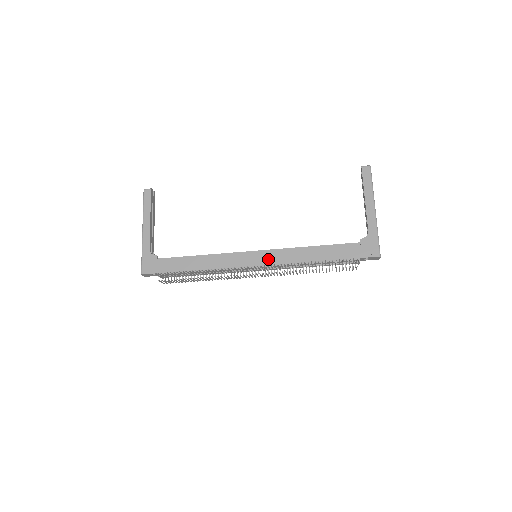
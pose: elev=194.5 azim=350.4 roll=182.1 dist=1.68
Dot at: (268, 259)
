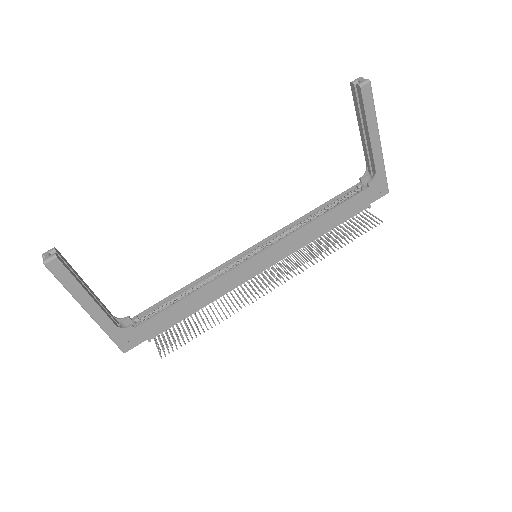
Dot at: (275, 255)
